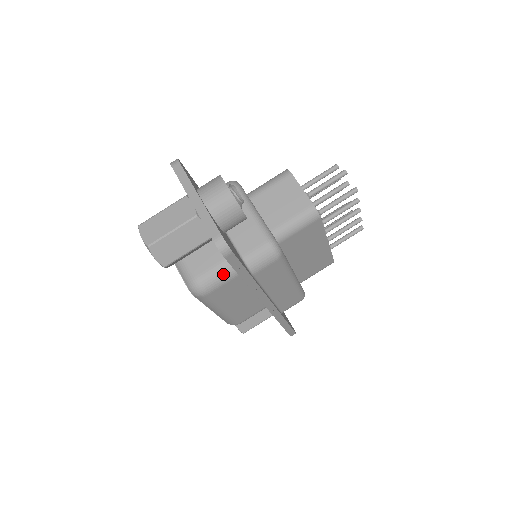
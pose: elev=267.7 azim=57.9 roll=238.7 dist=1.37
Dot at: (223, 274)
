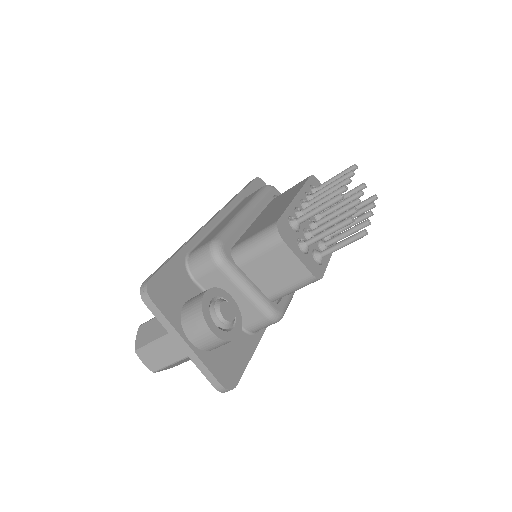
Dot at: occluded
